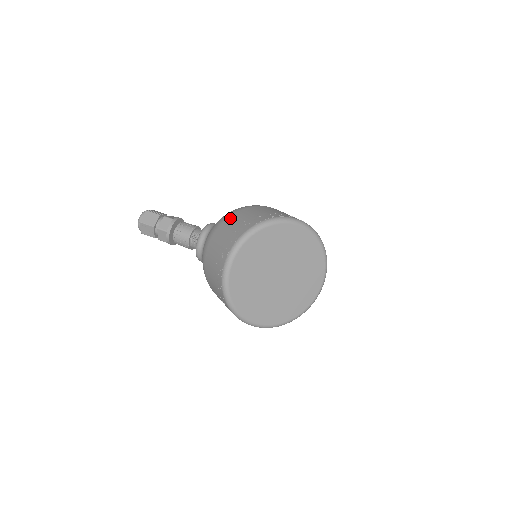
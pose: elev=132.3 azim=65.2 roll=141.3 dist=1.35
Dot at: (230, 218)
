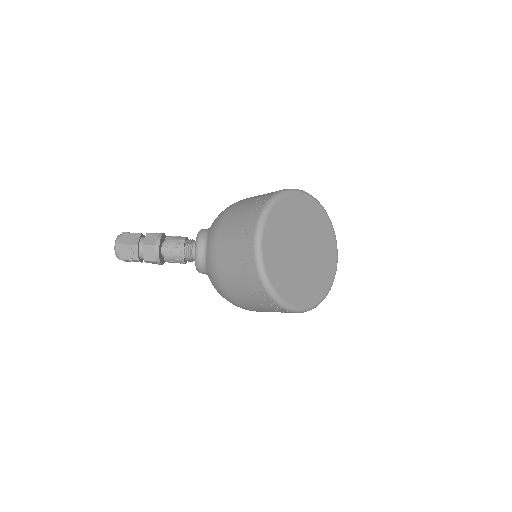
Dot at: (234, 207)
